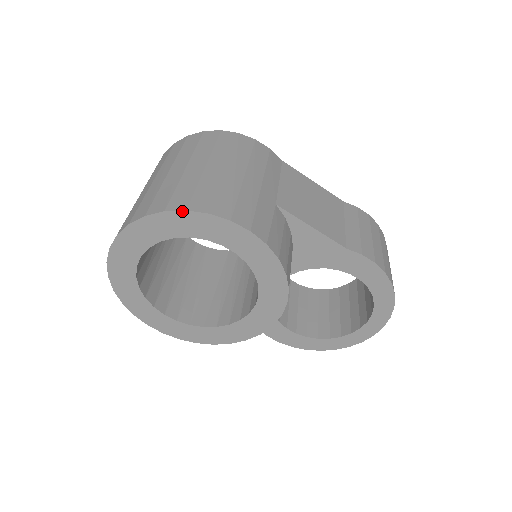
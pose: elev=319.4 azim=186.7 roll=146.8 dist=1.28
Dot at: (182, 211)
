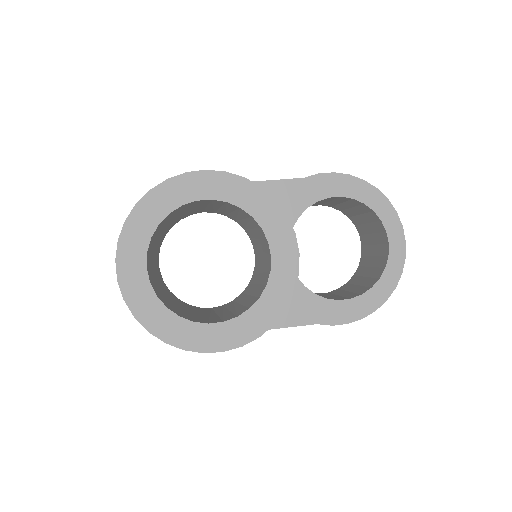
Dot at: (148, 193)
